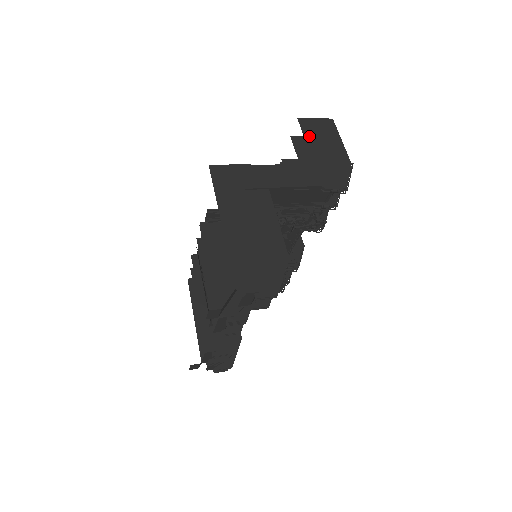
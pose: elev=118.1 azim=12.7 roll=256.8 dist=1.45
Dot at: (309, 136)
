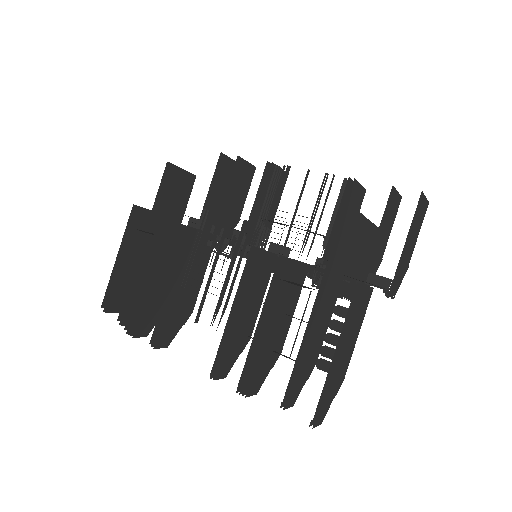
Dot at: (414, 220)
